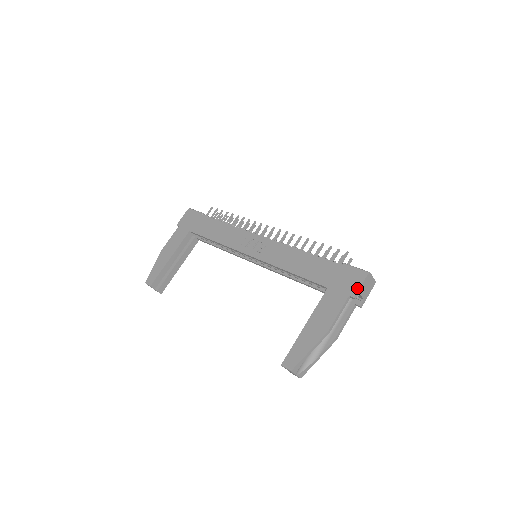
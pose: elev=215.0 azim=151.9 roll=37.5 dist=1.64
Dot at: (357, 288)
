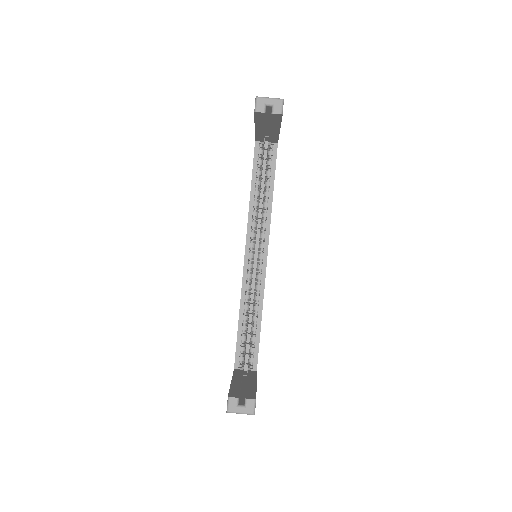
Dot at: occluded
